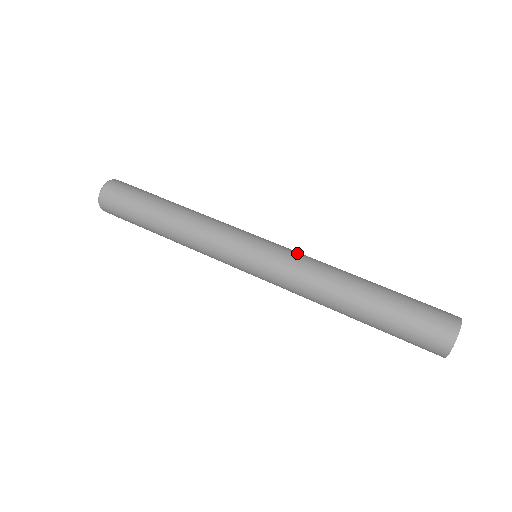
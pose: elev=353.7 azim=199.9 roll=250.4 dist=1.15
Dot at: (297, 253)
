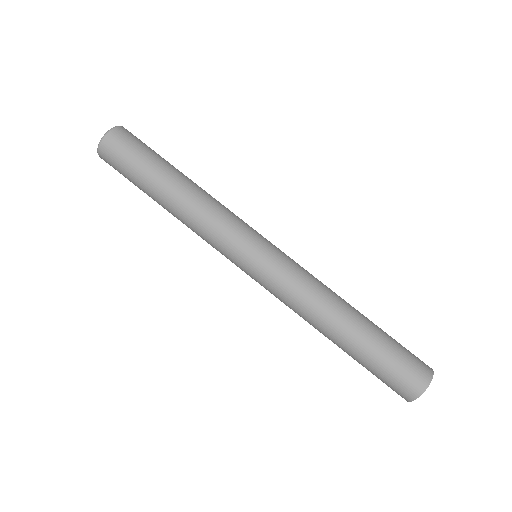
Dot at: occluded
